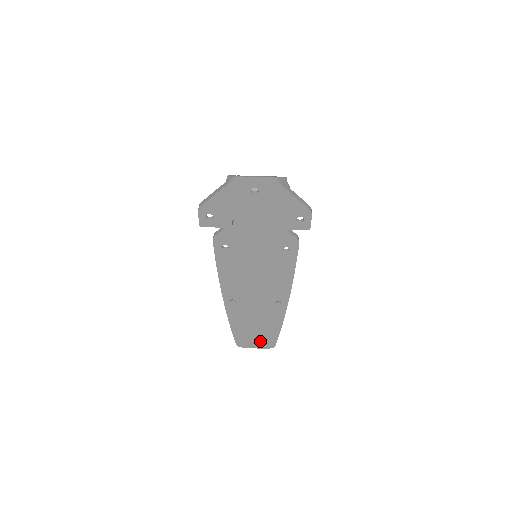
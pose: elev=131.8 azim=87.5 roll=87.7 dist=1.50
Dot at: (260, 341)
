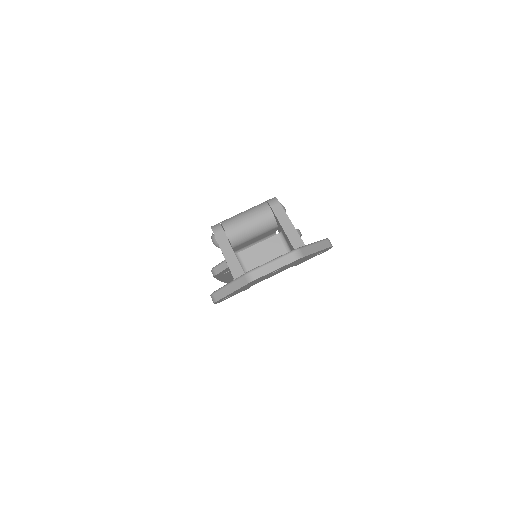
Dot at: occluded
